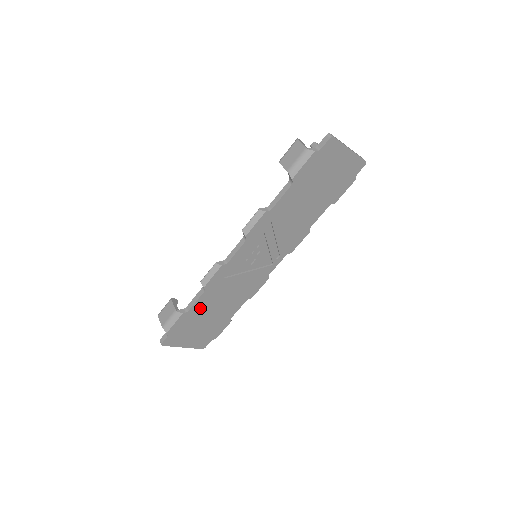
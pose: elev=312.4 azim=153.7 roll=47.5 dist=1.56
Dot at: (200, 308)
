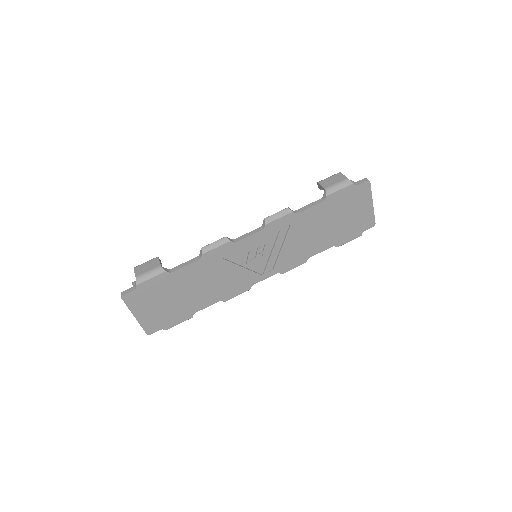
Dot at: (182, 277)
